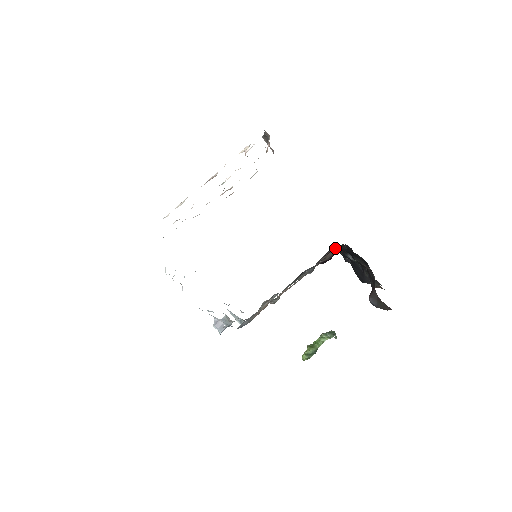
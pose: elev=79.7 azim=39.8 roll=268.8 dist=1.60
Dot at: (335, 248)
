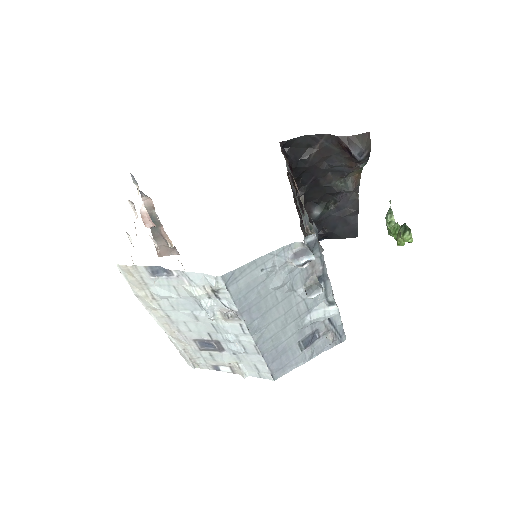
Dot at: (297, 211)
